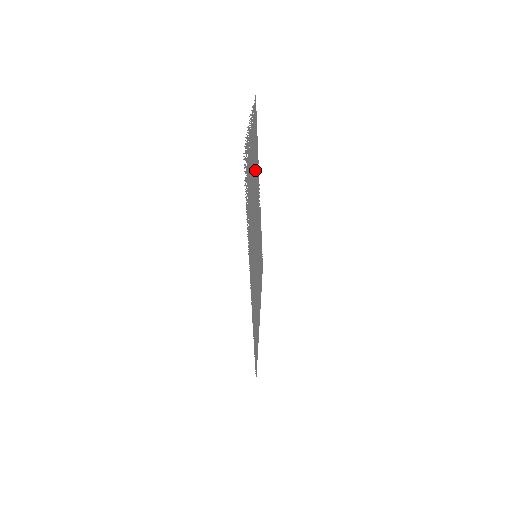
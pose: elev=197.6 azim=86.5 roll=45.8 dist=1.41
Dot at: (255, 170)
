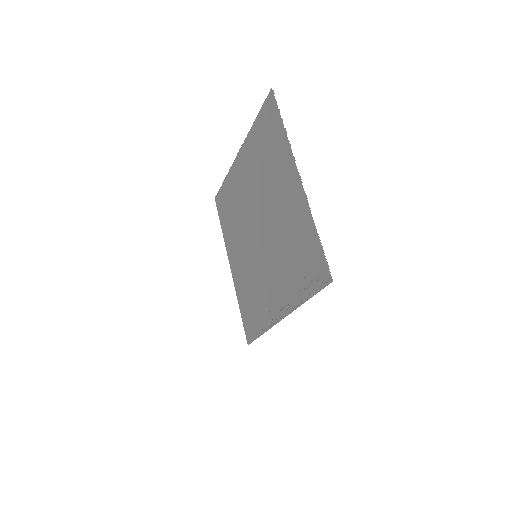
Dot at: (265, 181)
